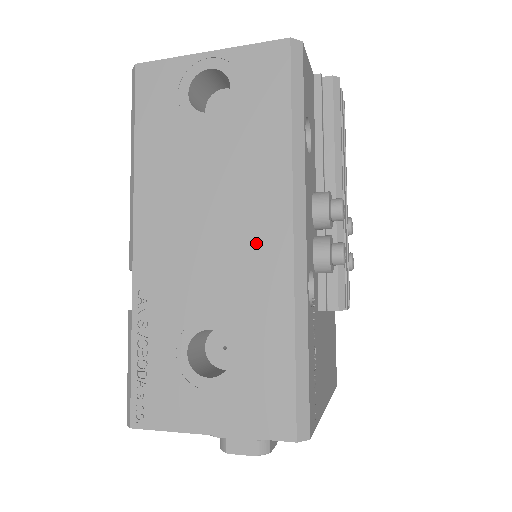
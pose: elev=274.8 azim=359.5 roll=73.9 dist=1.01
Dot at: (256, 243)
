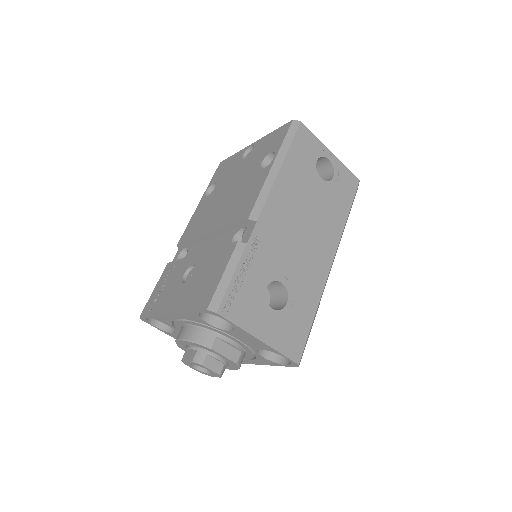
Dot at: (318, 256)
